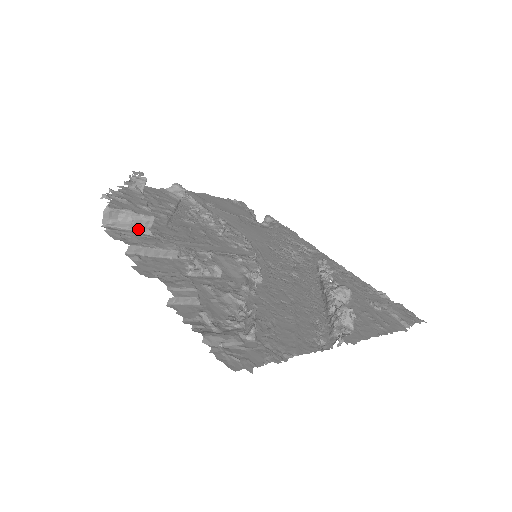
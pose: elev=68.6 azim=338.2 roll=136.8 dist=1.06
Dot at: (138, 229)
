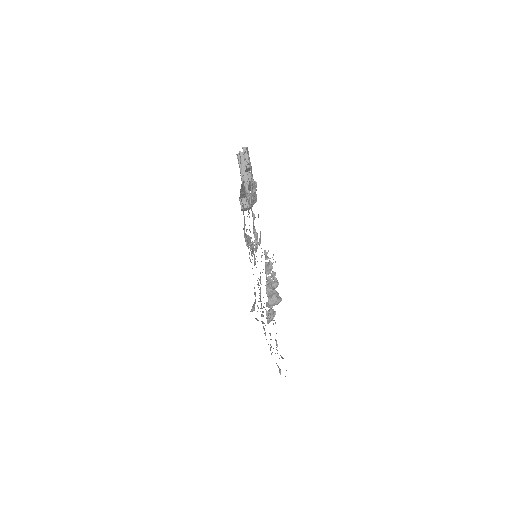
Dot at: occluded
